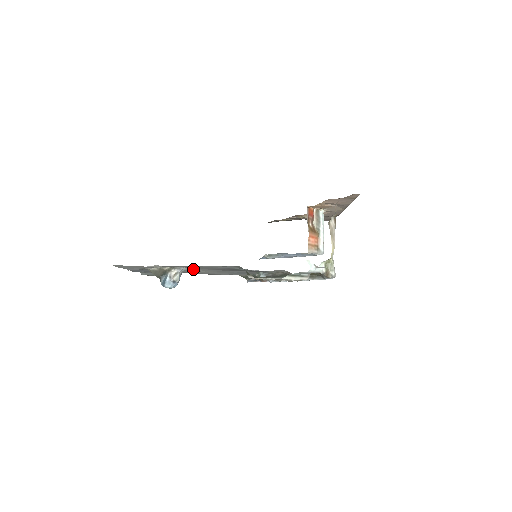
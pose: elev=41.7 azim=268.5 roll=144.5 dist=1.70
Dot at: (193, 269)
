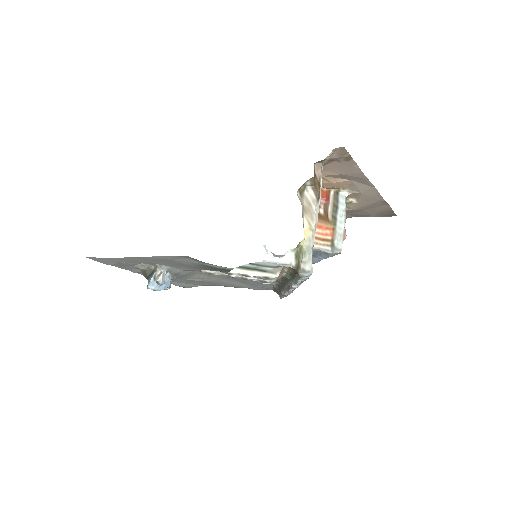
Dot at: (178, 269)
